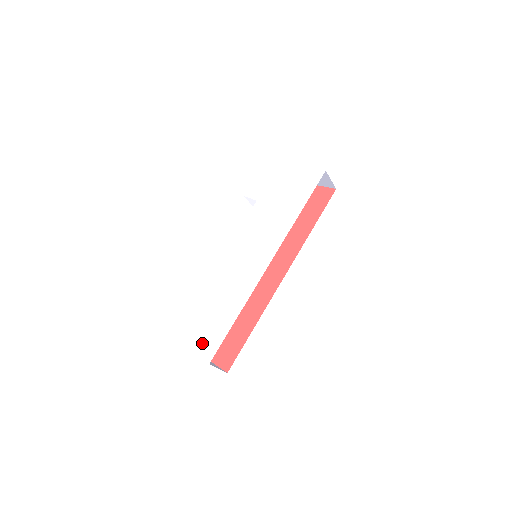
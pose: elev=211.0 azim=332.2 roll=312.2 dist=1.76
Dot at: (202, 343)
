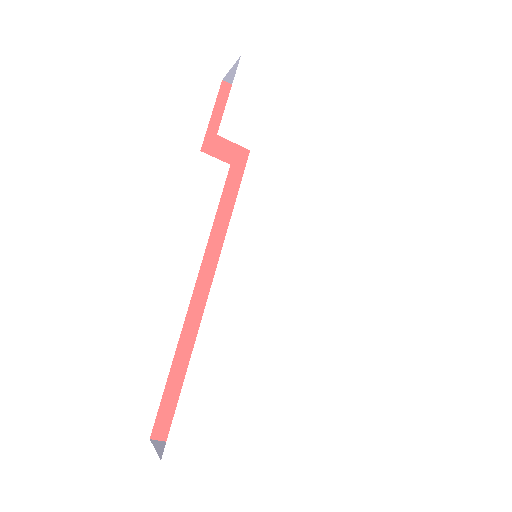
Dot at: (241, 447)
